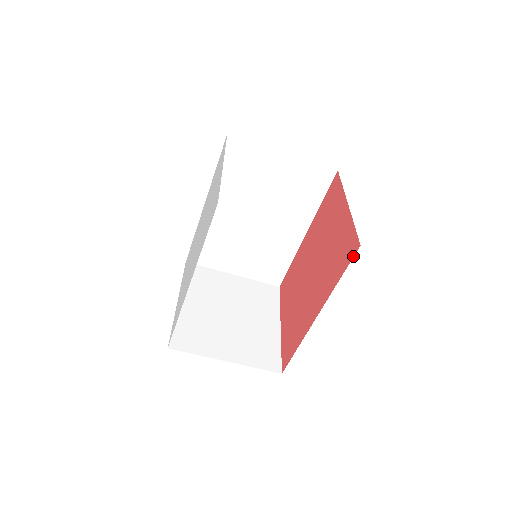
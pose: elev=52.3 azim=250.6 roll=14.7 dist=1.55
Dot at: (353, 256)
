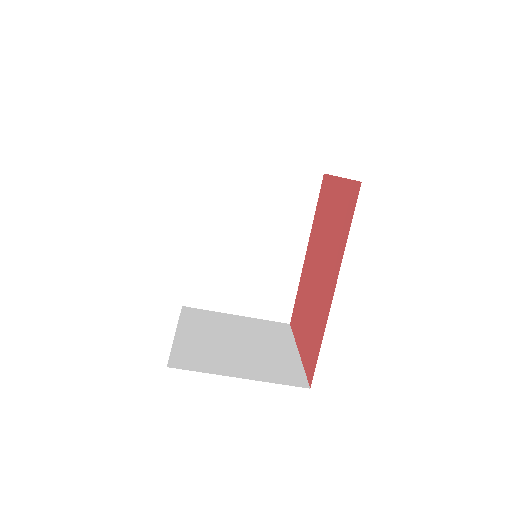
Dot at: (357, 198)
